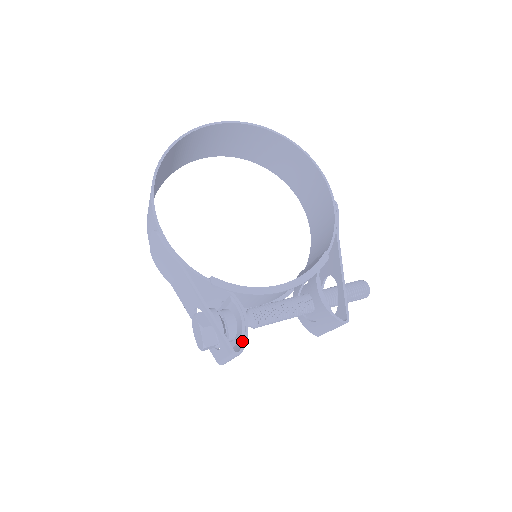
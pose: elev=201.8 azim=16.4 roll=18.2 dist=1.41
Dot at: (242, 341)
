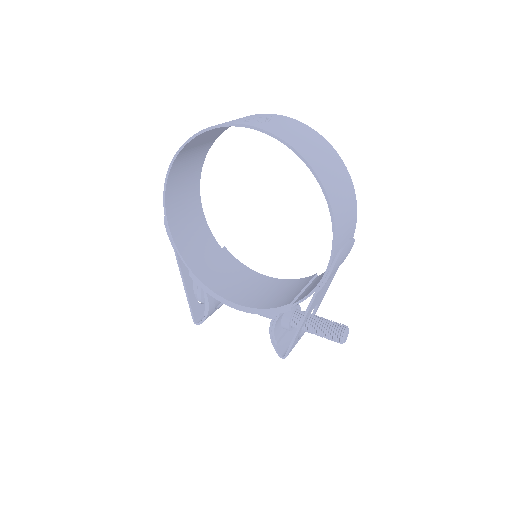
Dot at: occluded
